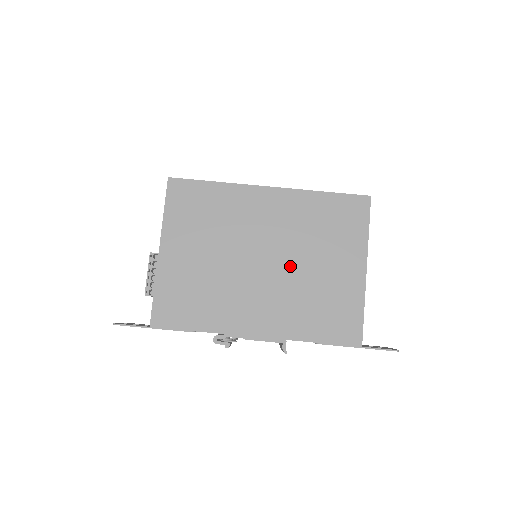
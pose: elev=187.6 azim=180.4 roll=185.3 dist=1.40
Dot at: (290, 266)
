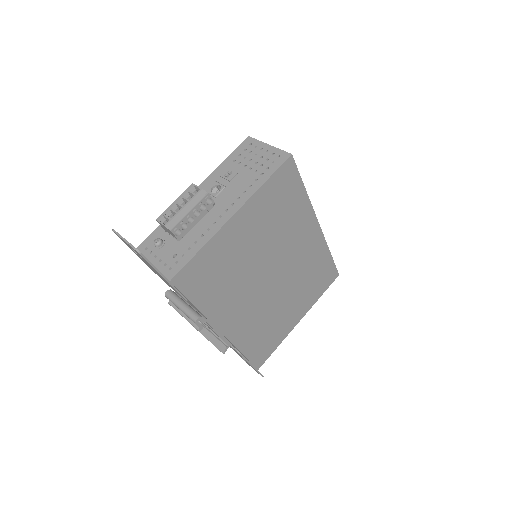
Dot at: (279, 293)
